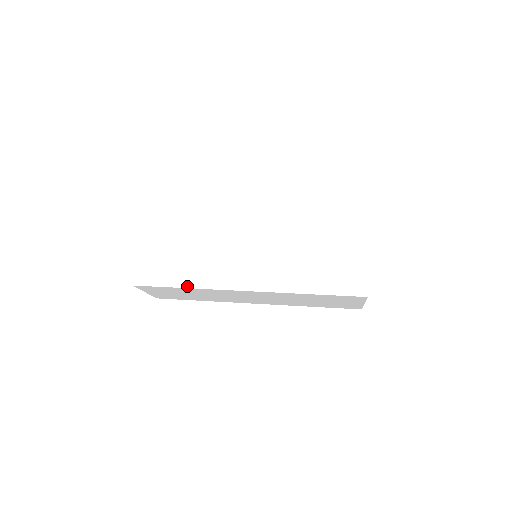
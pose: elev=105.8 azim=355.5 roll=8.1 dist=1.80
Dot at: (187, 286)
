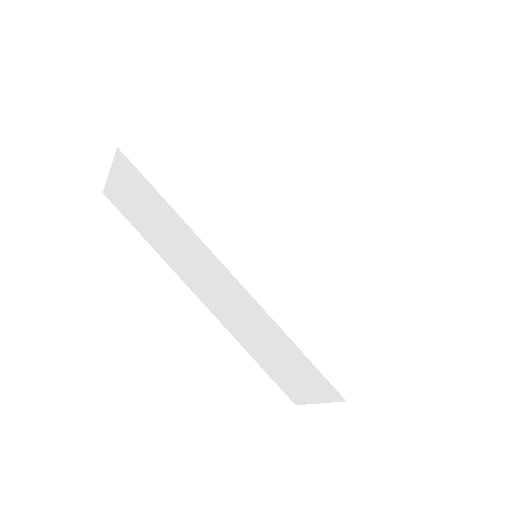
Dot at: (178, 210)
